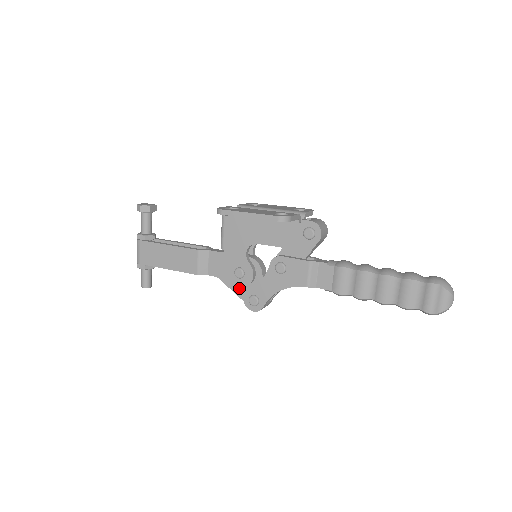
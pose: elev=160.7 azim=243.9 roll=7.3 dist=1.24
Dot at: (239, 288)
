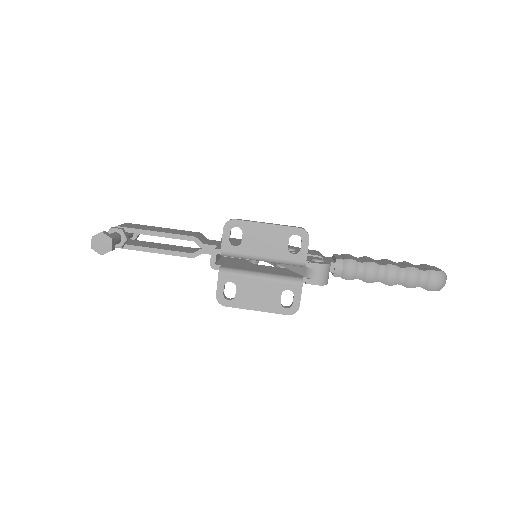
Dot at: occluded
